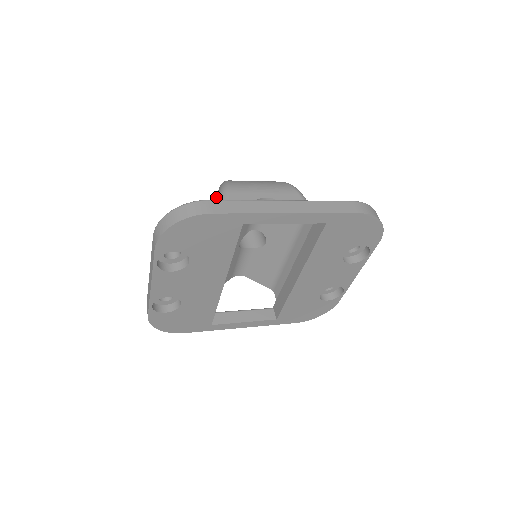
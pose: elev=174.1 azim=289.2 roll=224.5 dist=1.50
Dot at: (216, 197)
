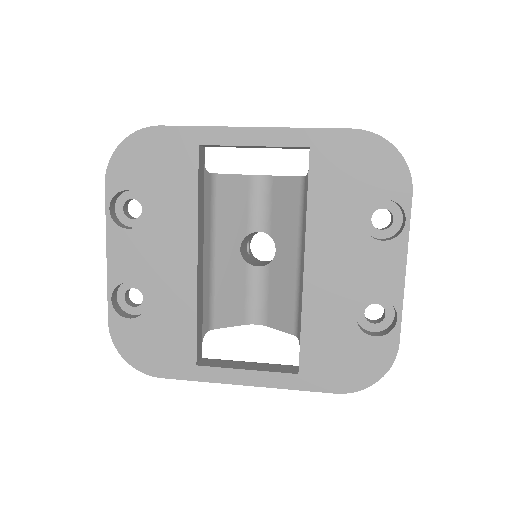
Dot at: occluded
